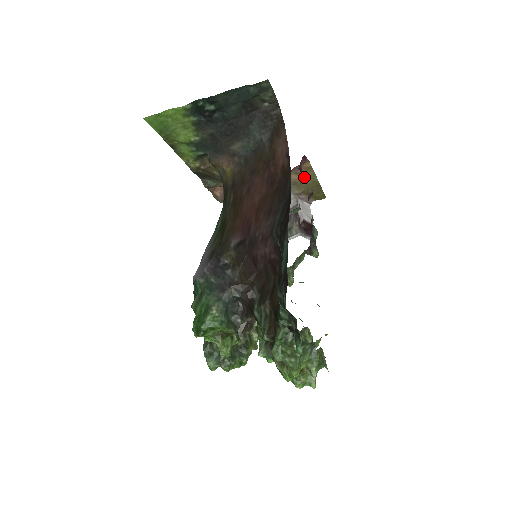
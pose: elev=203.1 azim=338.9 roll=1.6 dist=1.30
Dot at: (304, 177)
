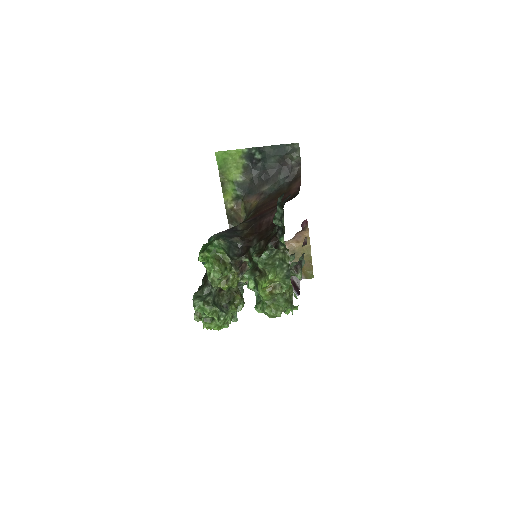
Dot at: (302, 248)
